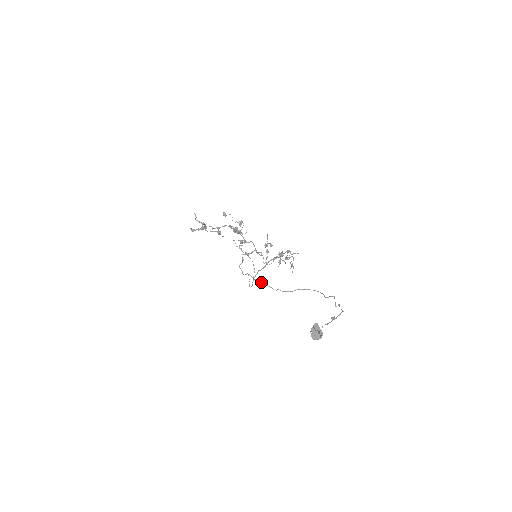
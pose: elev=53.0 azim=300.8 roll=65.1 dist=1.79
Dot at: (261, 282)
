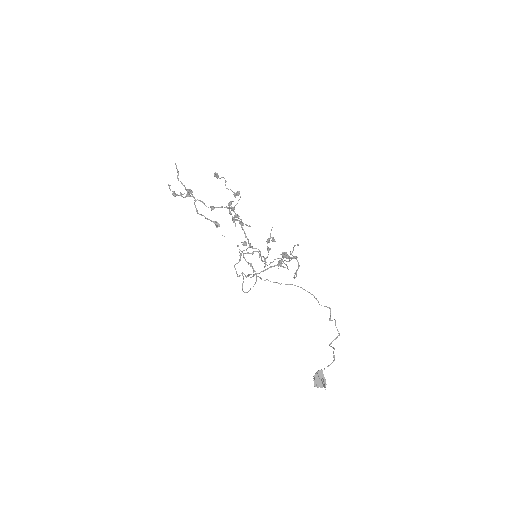
Dot at: (251, 274)
